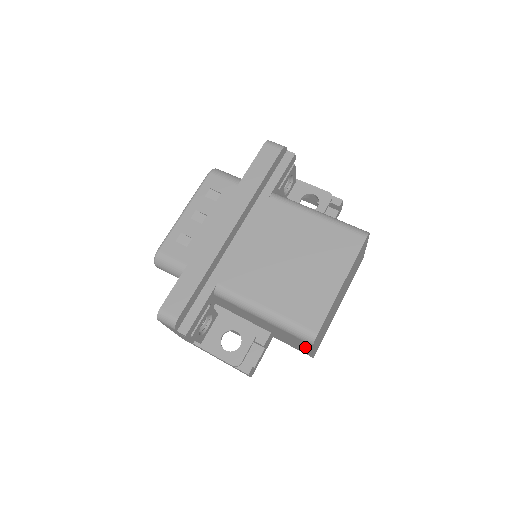
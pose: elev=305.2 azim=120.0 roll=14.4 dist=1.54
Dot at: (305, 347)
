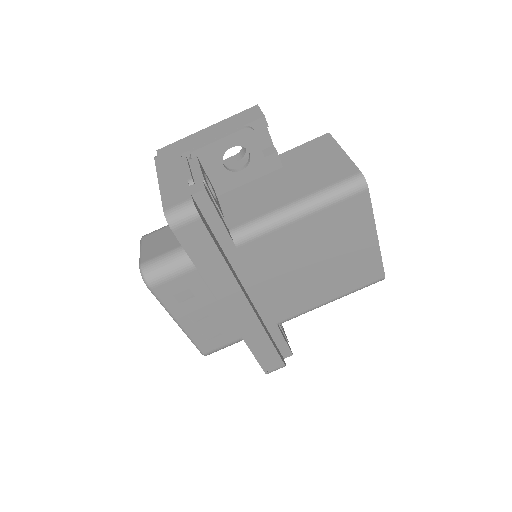
Dot at: occluded
